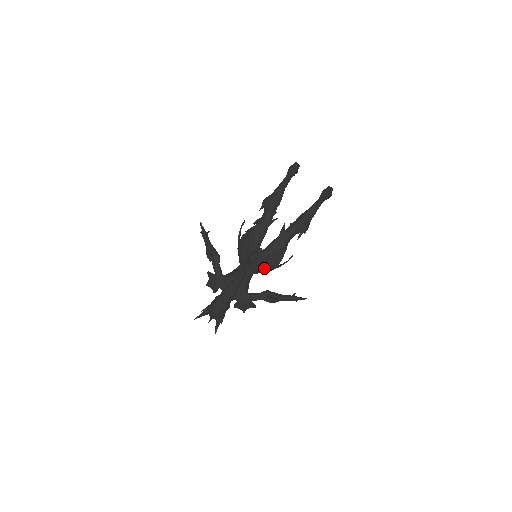
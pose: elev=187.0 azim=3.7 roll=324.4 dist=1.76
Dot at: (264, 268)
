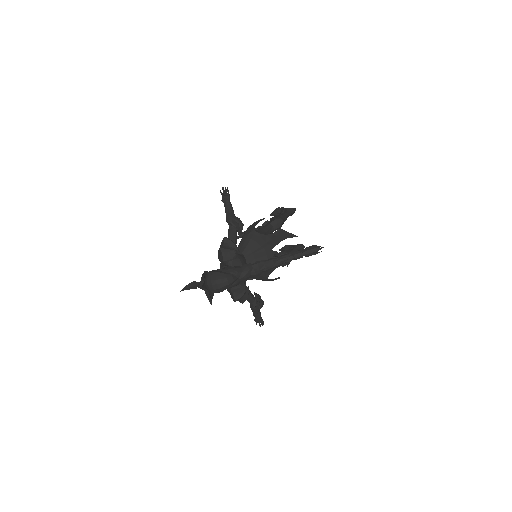
Dot at: occluded
